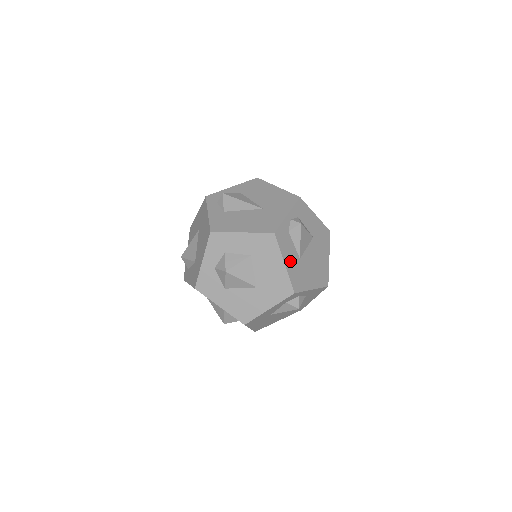
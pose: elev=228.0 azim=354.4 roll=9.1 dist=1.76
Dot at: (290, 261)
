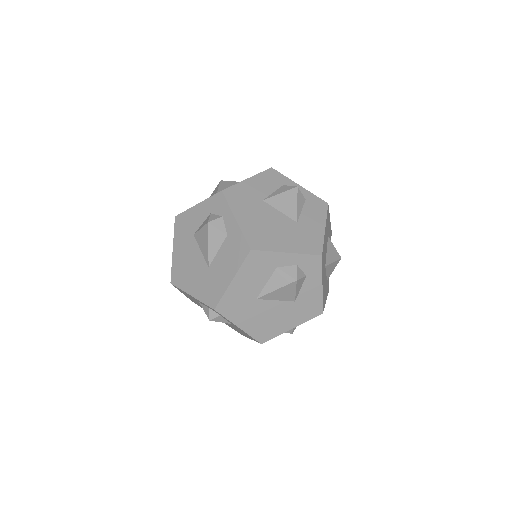
Dot at: (254, 186)
